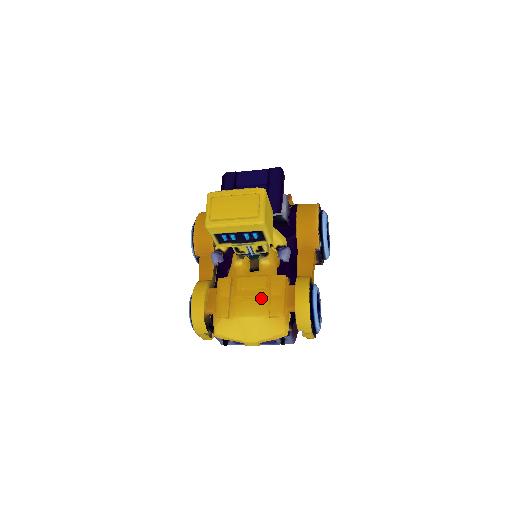
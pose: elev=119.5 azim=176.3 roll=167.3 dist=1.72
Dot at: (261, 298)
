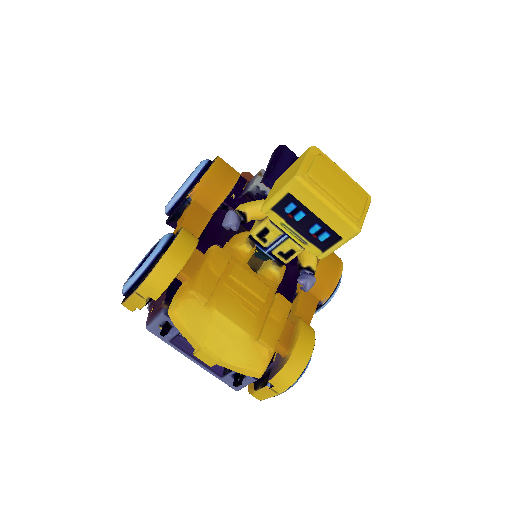
Dot at: (255, 309)
